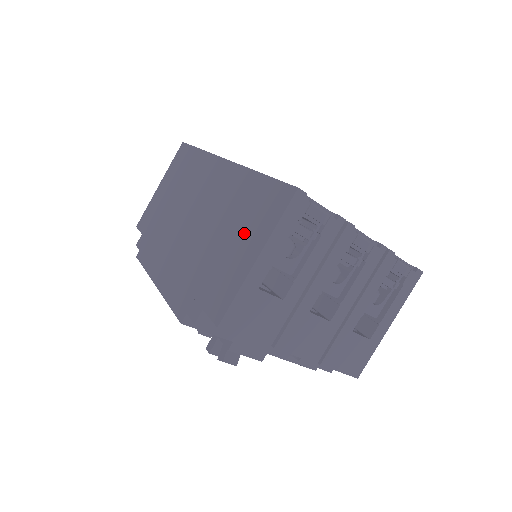
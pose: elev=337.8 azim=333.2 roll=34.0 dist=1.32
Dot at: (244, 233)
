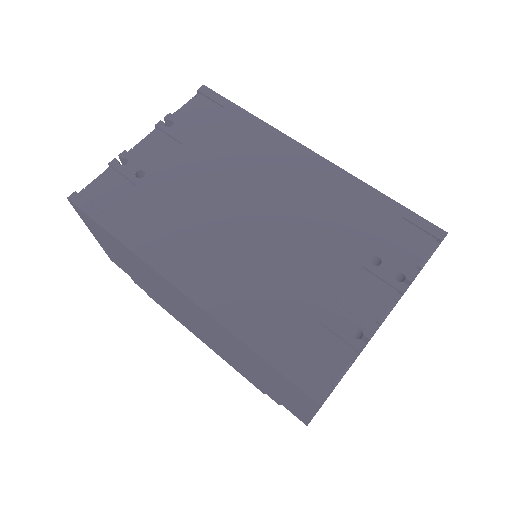
Dot at: (280, 388)
